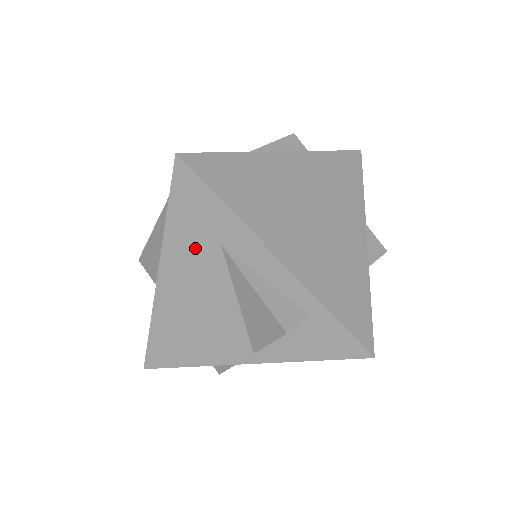
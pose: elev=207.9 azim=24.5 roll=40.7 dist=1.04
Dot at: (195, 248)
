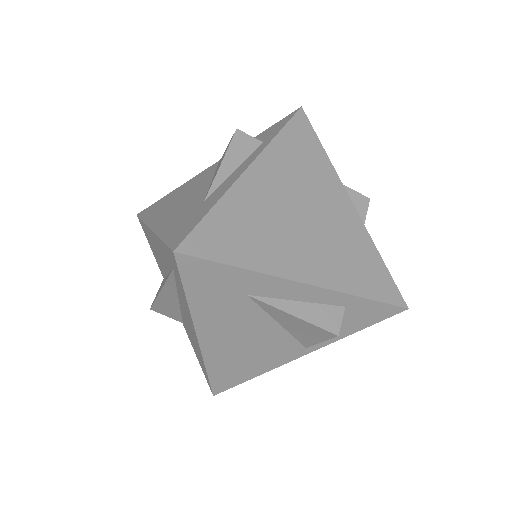
Dot at: (224, 307)
